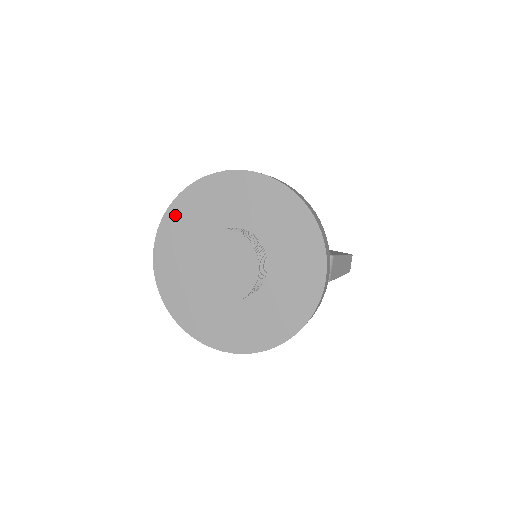
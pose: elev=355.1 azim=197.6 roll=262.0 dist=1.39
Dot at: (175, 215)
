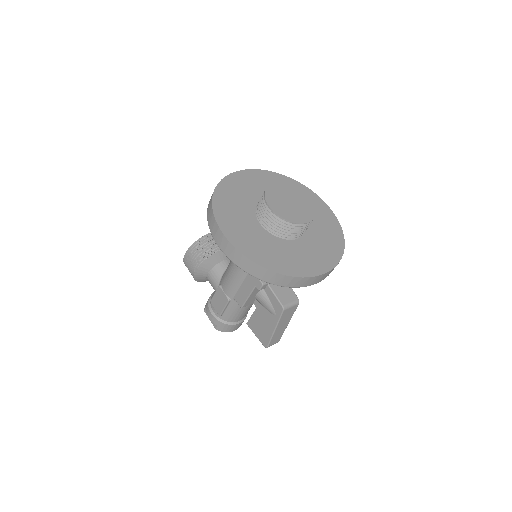
Dot at: (272, 176)
